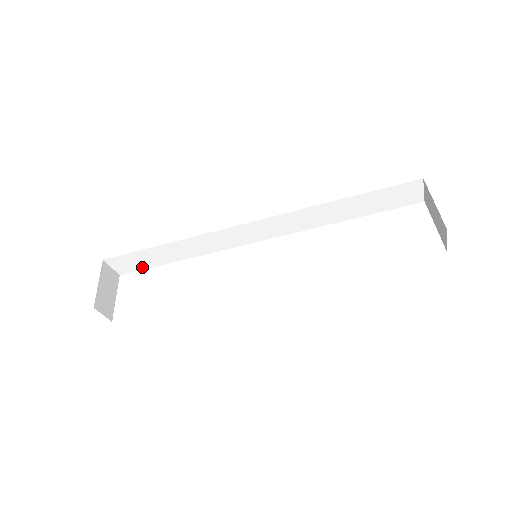
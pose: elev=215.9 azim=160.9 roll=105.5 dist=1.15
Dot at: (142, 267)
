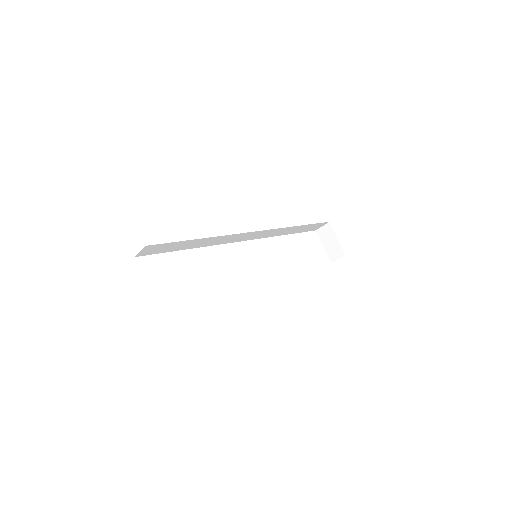
Dot at: (159, 252)
